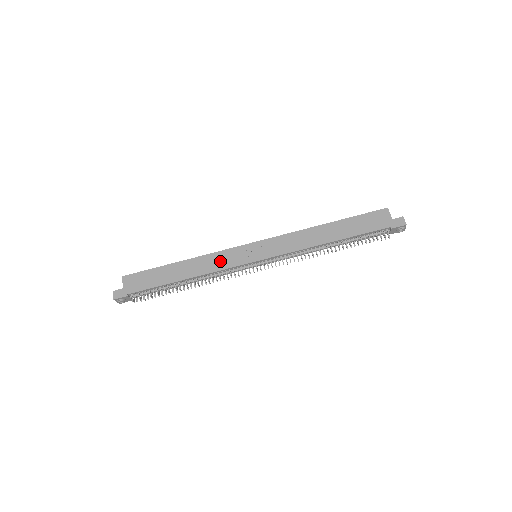
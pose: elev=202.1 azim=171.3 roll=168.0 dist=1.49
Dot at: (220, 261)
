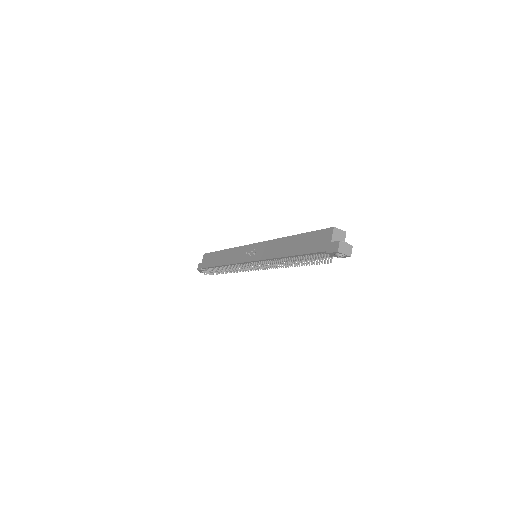
Dot at: (236, 256)
